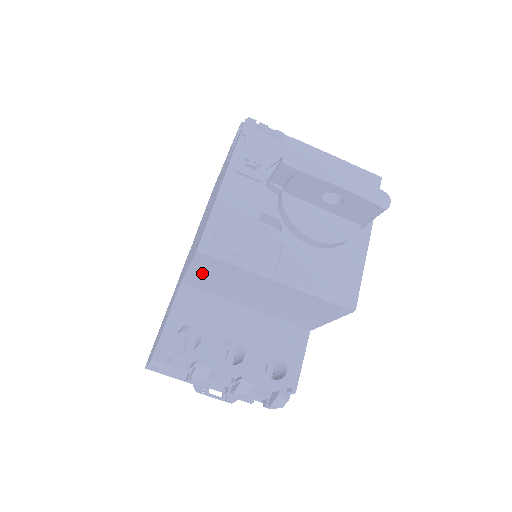
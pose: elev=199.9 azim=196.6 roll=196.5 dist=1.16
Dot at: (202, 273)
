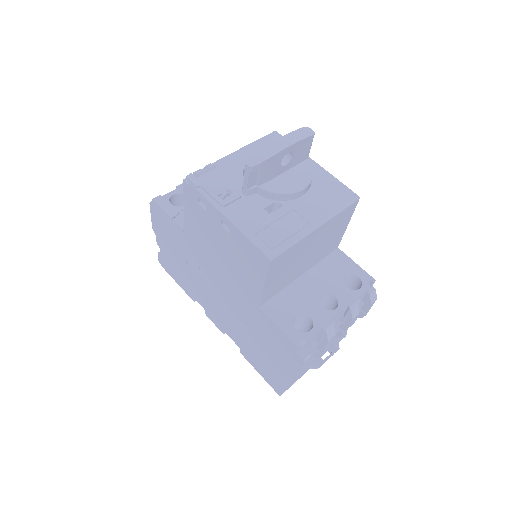
Dot at: (273, 279)
